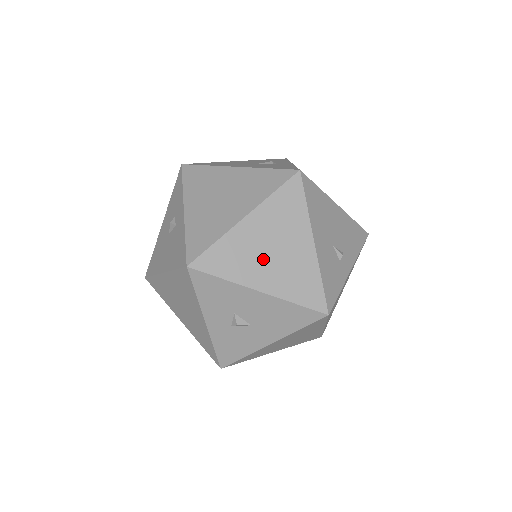
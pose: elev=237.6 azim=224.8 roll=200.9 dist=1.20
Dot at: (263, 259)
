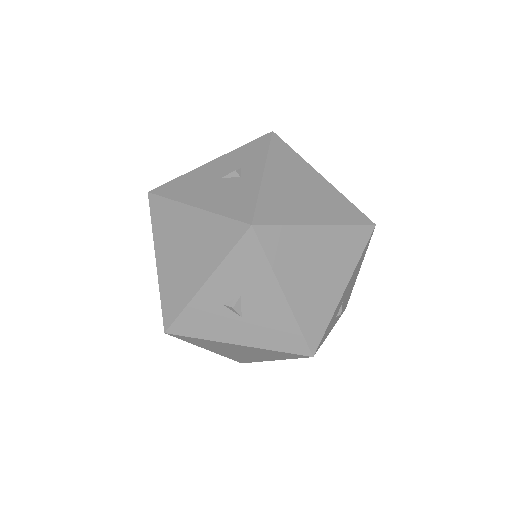
Dot at: (306, 271)
